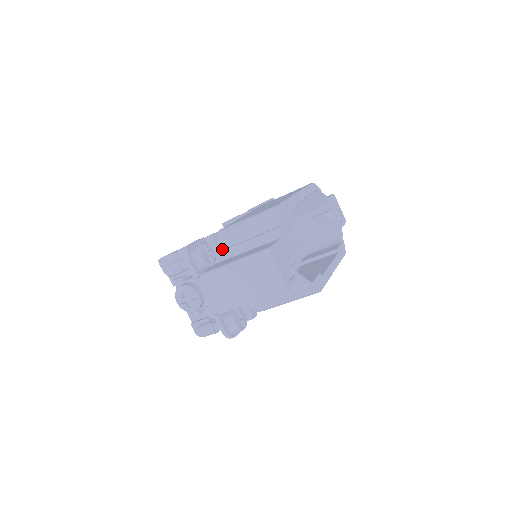
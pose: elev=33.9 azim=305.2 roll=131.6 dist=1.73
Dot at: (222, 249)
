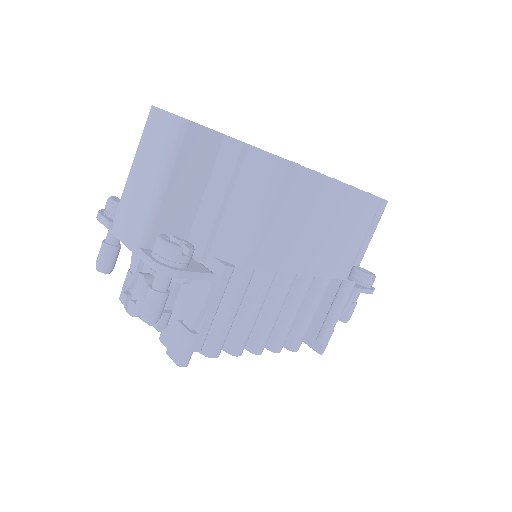
Dot at: occluded
